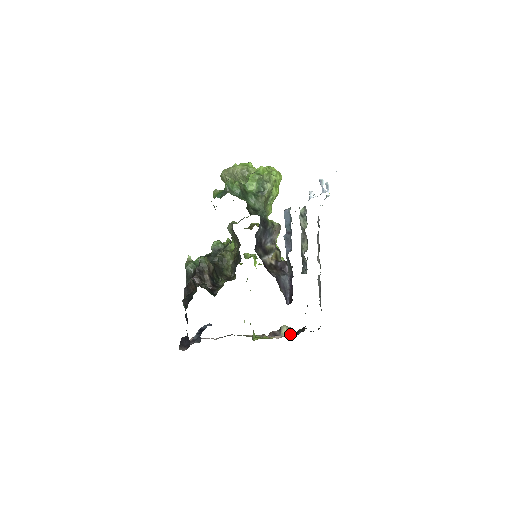
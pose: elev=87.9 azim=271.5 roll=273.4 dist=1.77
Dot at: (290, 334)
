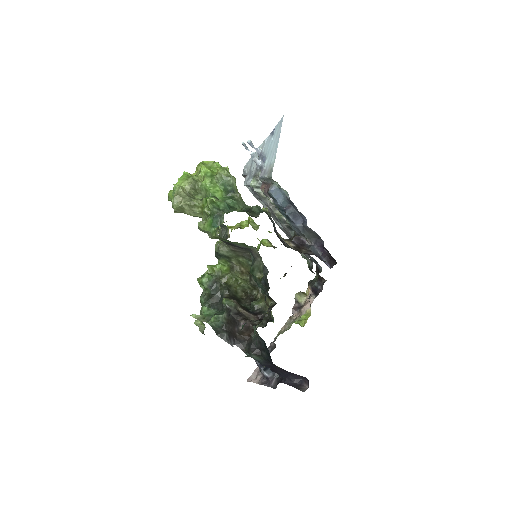
Dot at: (311, 295)
